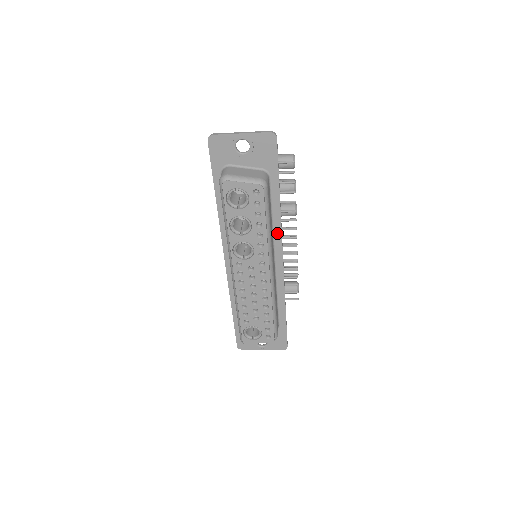
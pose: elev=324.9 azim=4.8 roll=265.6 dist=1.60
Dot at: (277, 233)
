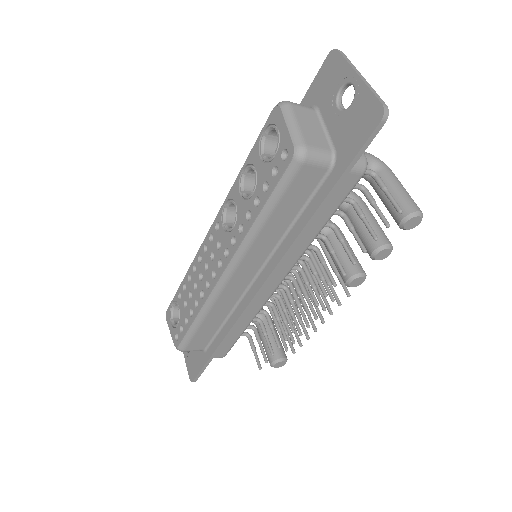
Dot at: (280, 251)
